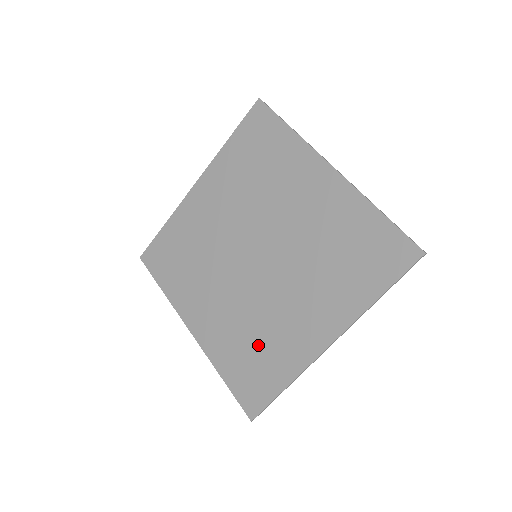
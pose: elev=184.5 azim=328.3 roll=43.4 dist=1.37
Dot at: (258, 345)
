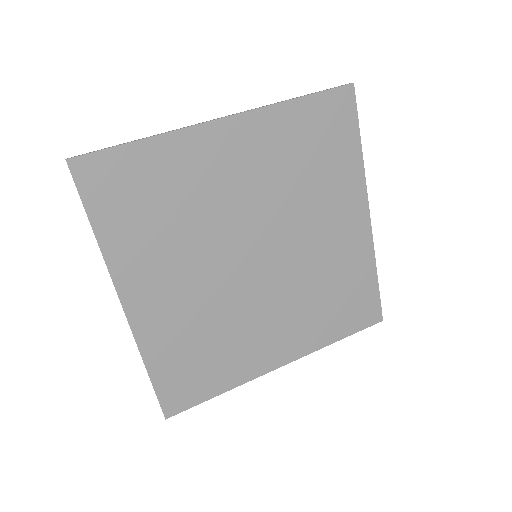
Dot at: (213, 348)
